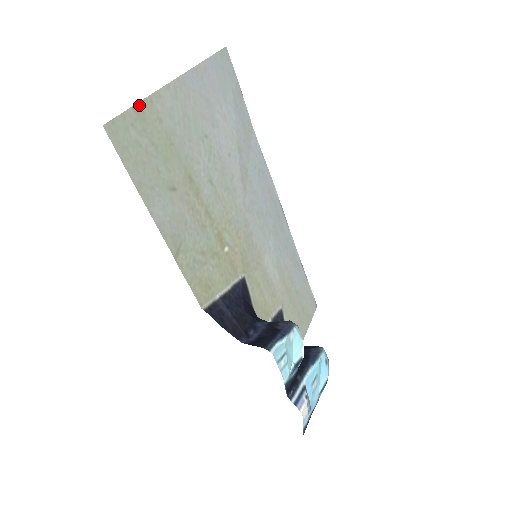
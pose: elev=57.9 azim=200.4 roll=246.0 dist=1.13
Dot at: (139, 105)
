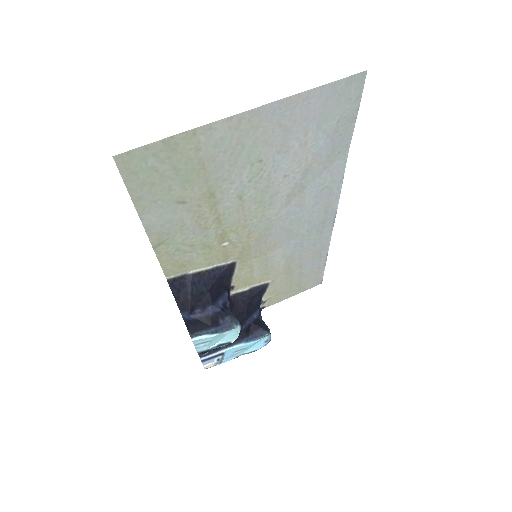
Dot at: (174, 137)
